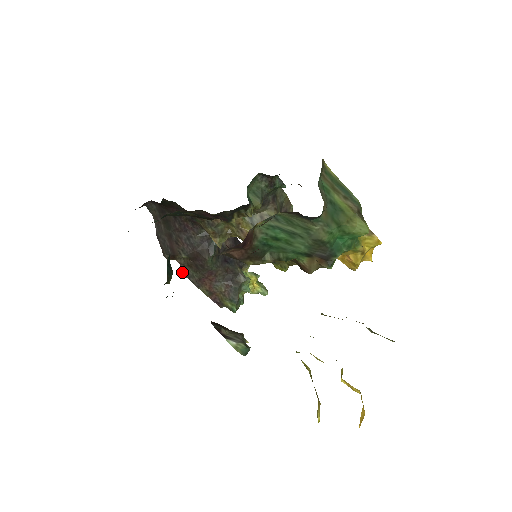
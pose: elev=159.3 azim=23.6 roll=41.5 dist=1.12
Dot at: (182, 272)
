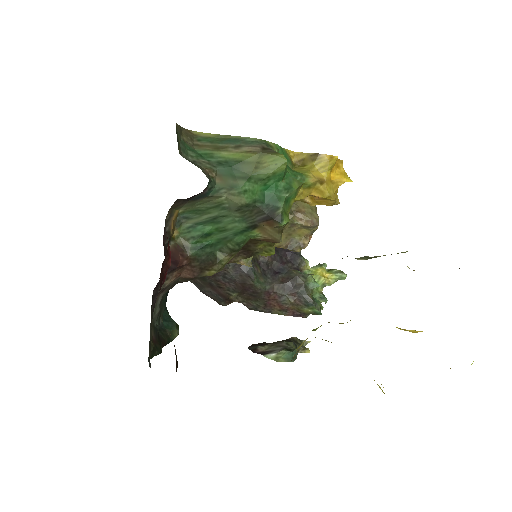
Dot at: (248, 308)
